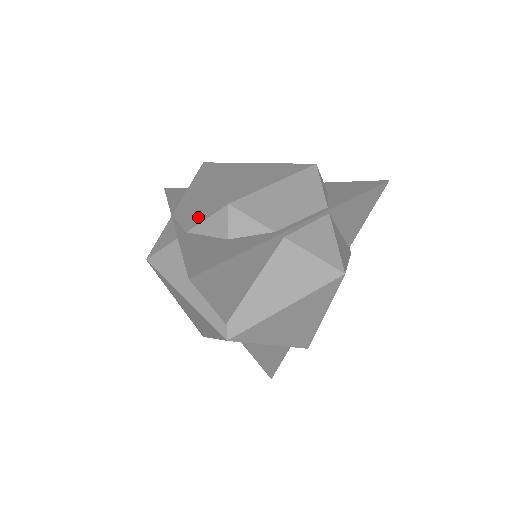
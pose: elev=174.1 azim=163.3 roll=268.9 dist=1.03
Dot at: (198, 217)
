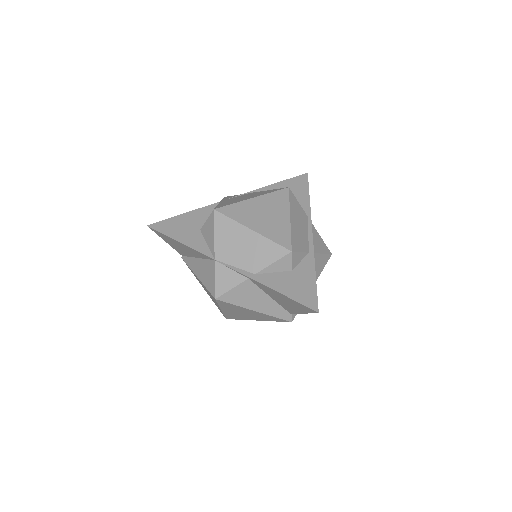
Dot at: (260, 262)
